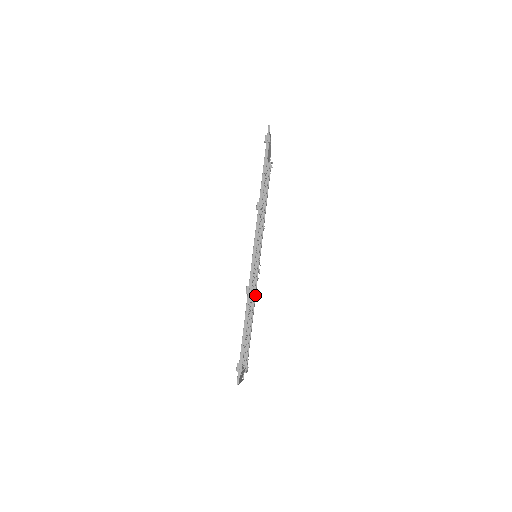
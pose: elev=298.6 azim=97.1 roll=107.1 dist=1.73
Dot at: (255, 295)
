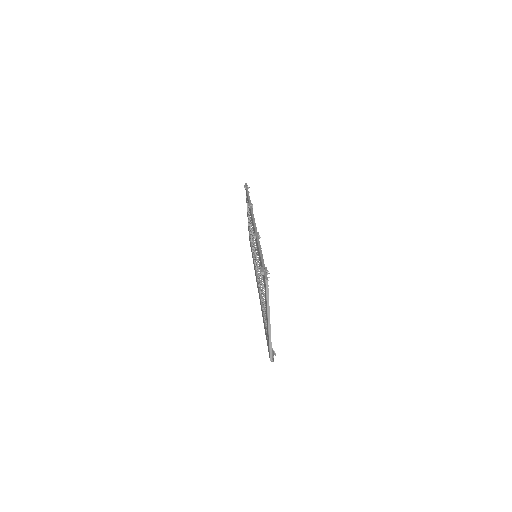
Dot at: occluded
